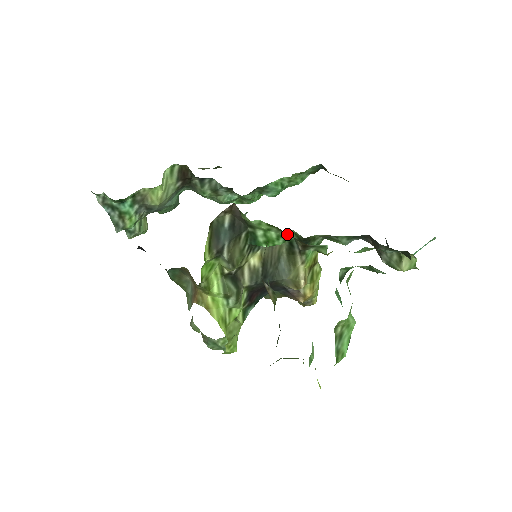
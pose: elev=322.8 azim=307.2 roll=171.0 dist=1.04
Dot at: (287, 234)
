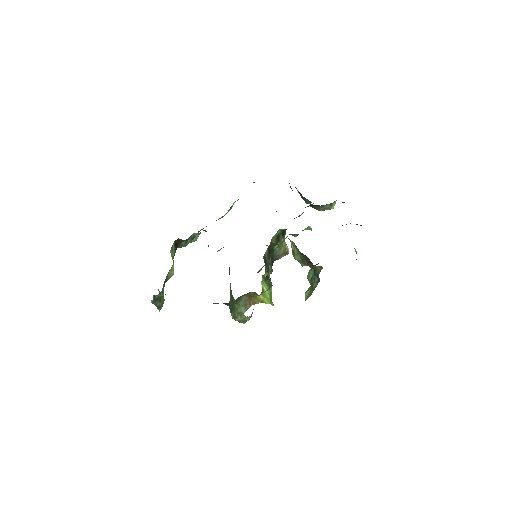
Dot at: occluded
